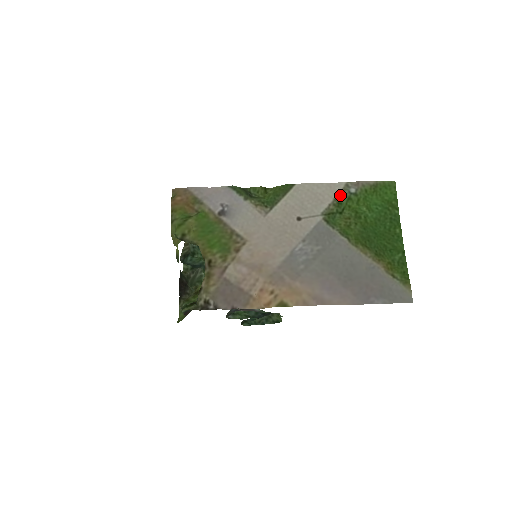
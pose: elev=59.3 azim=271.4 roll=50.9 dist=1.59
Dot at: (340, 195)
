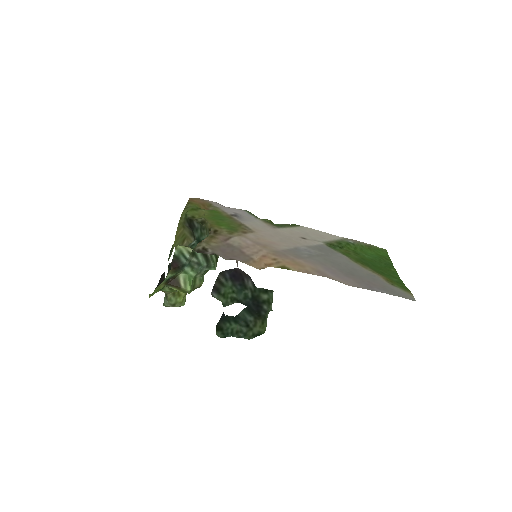
Dot at: (340, 240)
